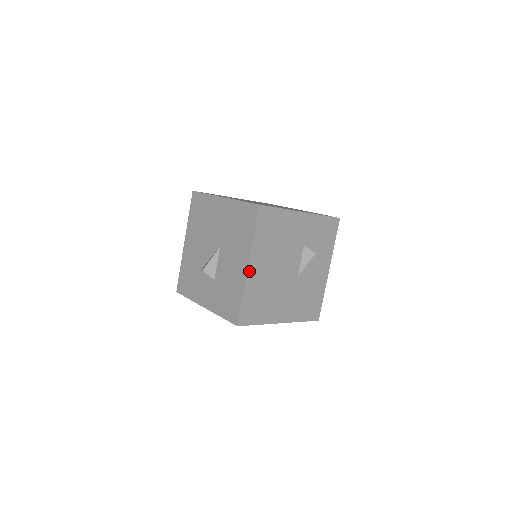
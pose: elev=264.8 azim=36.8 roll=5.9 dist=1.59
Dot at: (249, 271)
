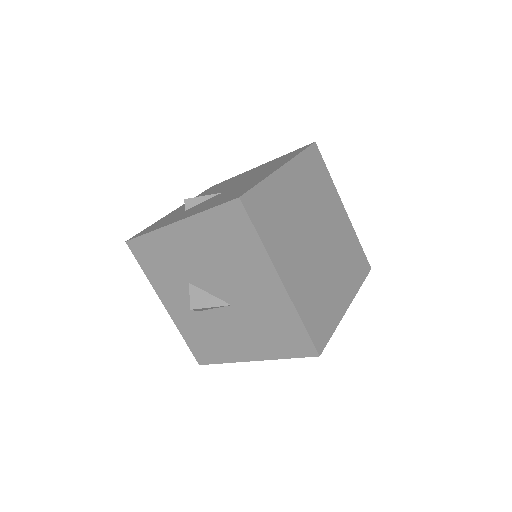
Dot at: (250, 359)
